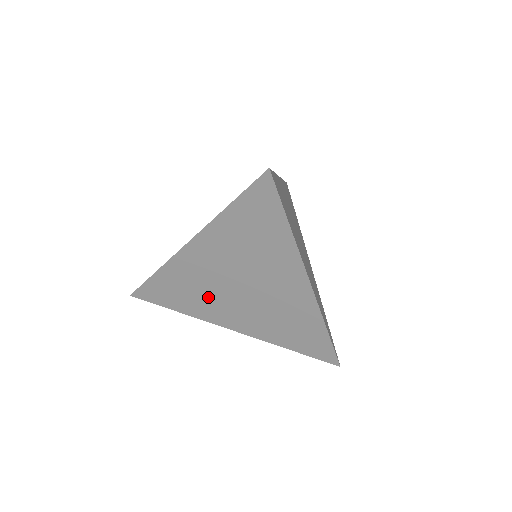
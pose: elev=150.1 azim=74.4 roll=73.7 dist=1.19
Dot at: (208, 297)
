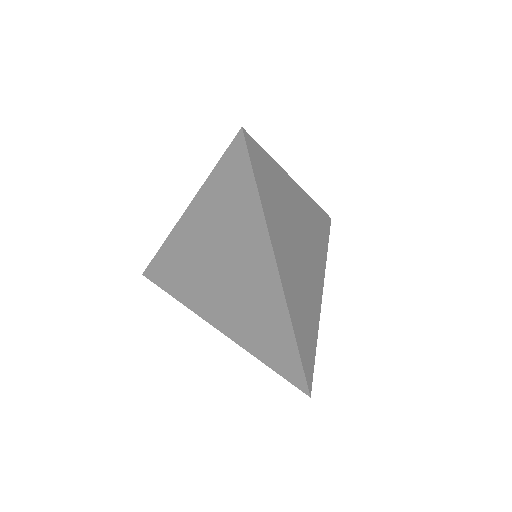
Dot at: occluded
